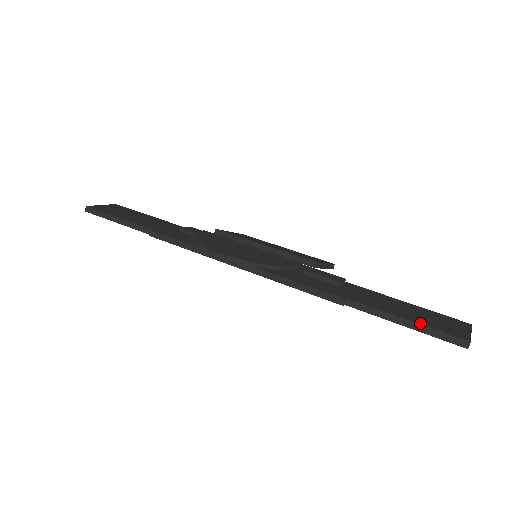
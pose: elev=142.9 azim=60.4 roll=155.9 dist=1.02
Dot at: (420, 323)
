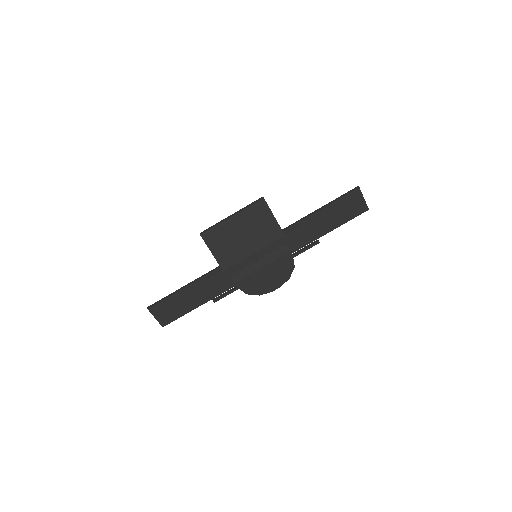
Dot at: (349, 220)
